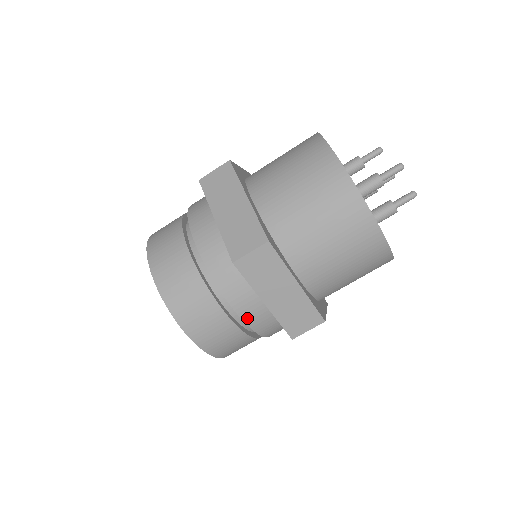
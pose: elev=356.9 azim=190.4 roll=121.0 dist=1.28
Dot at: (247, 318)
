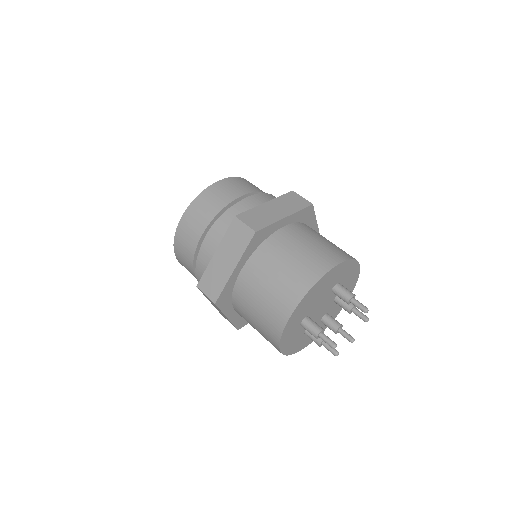
Dot at: occluded
